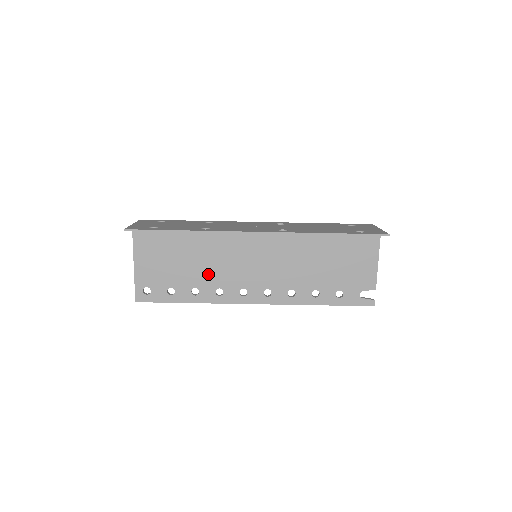
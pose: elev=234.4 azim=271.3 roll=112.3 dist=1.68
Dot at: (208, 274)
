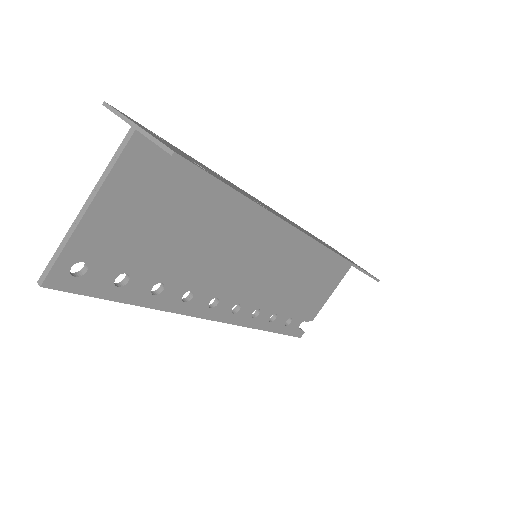
Dot at: (192, 265)
